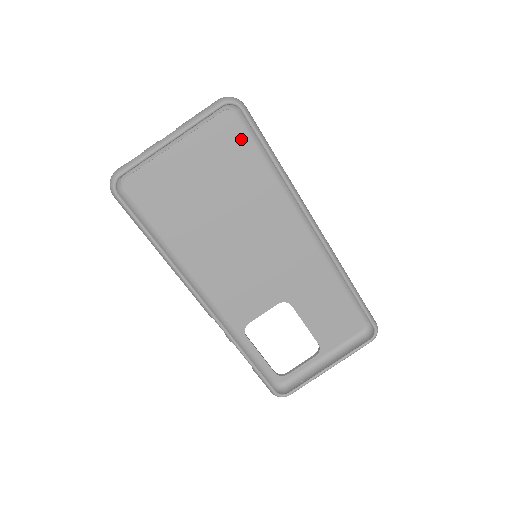
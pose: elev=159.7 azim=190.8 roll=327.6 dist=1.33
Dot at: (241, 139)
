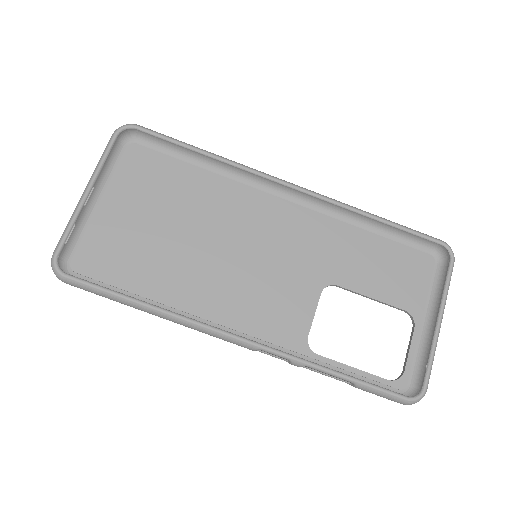
Dot at: (159, 160)
